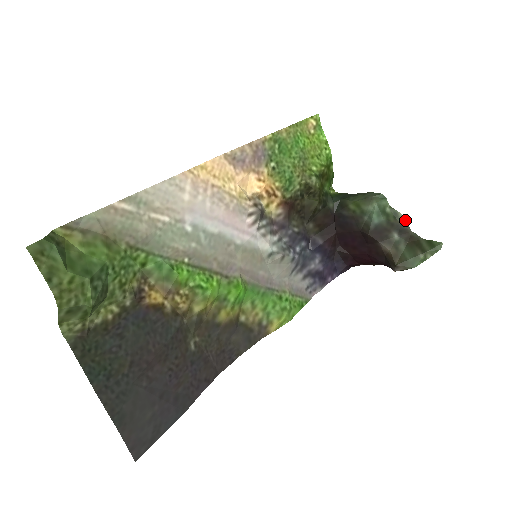
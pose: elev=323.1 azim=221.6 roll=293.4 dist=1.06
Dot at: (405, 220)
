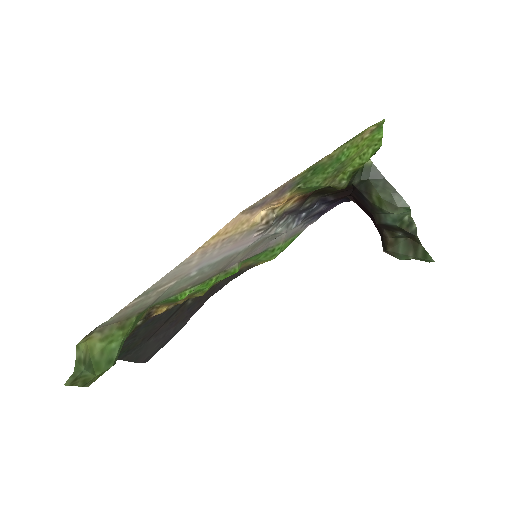
Dot at: (416, 230)
